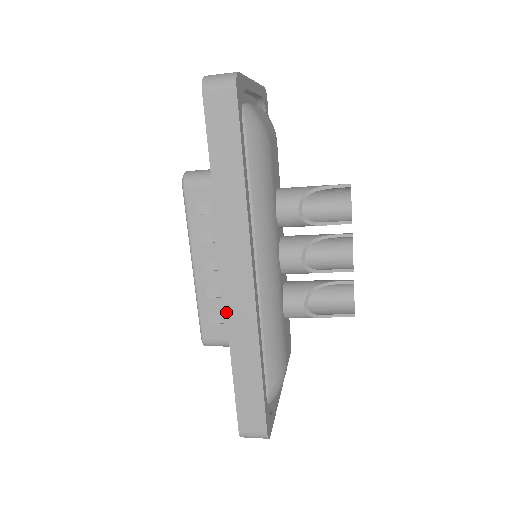
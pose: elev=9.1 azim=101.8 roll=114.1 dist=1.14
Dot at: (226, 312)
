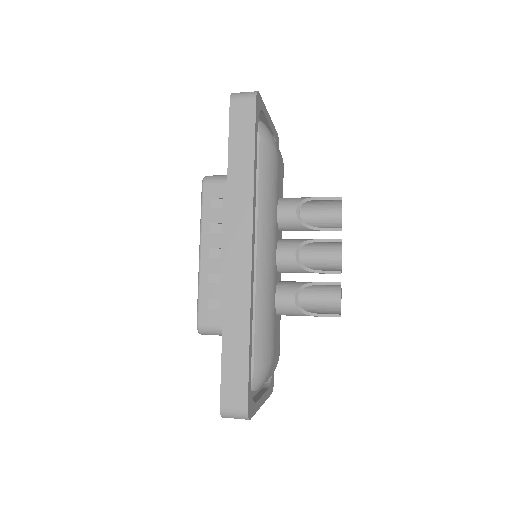
Dot at: (224, 280)
